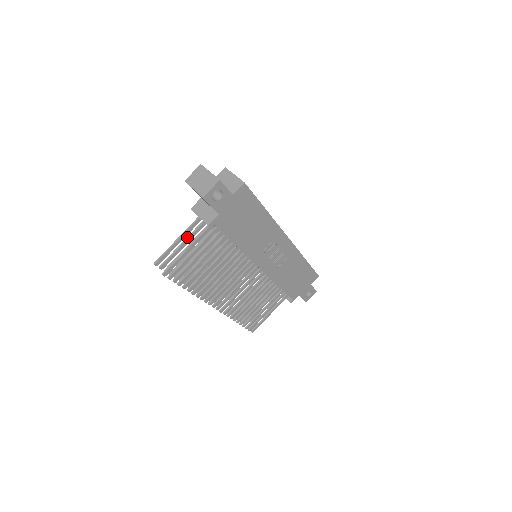
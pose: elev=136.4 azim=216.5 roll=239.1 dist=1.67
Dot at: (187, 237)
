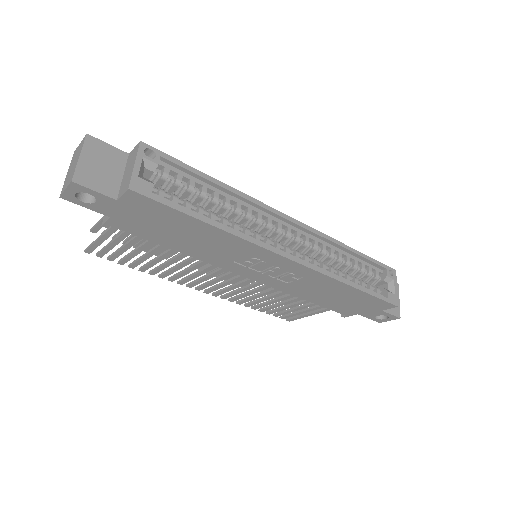
Dot at: occluded
